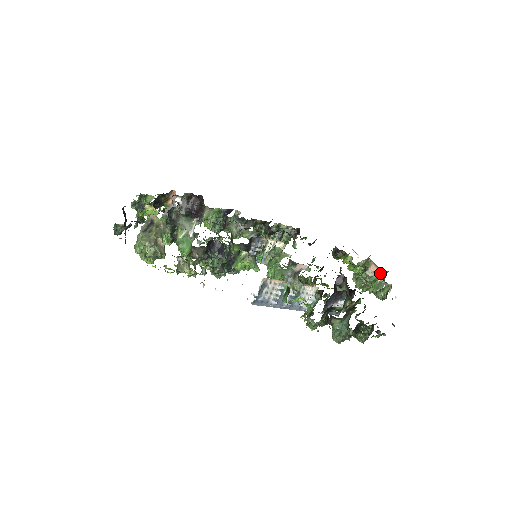
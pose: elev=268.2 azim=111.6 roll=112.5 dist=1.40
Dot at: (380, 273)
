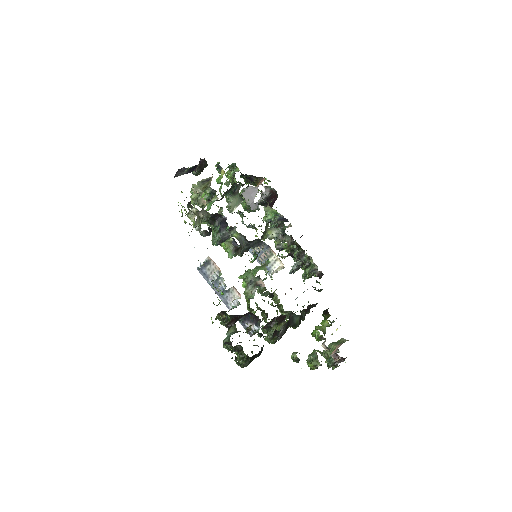
Dot at: (335, 354)
